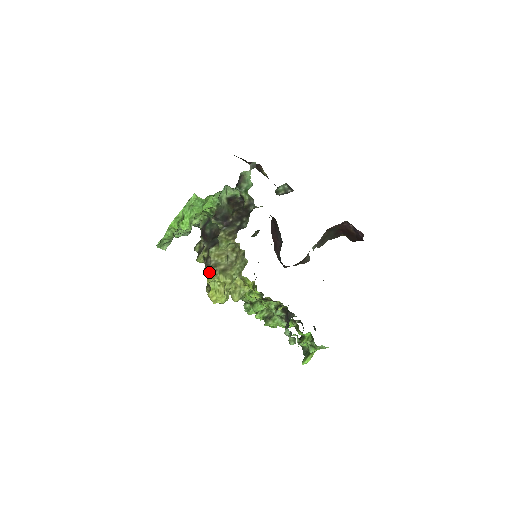
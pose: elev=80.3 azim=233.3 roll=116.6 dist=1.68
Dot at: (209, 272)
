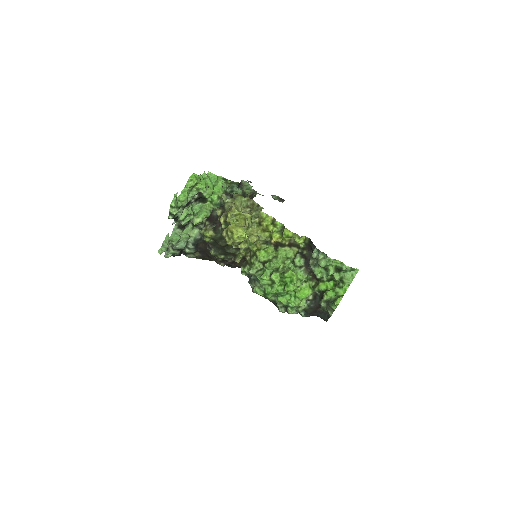
Dot at: (227, 213)
